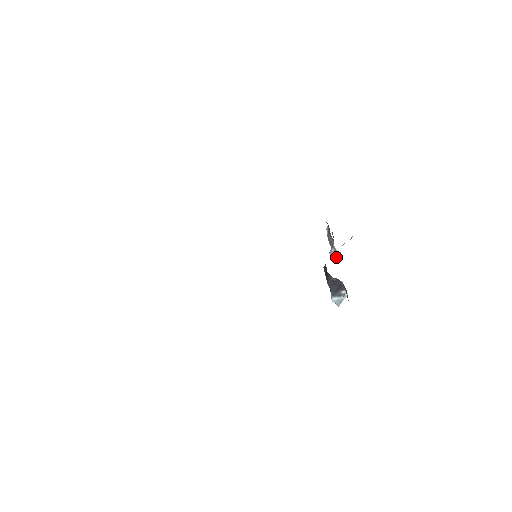
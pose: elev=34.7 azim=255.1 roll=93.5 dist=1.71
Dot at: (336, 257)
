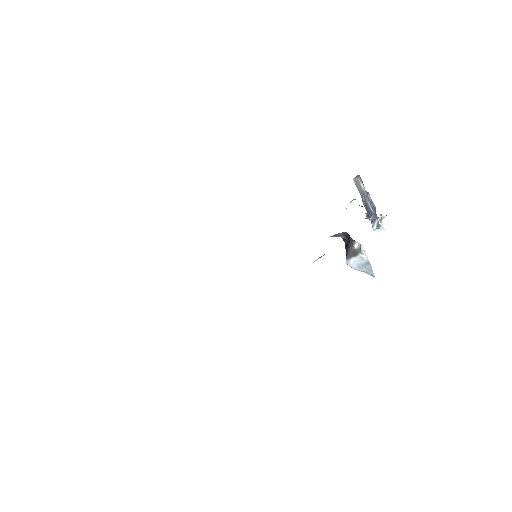
Dot at: (375, 226)
